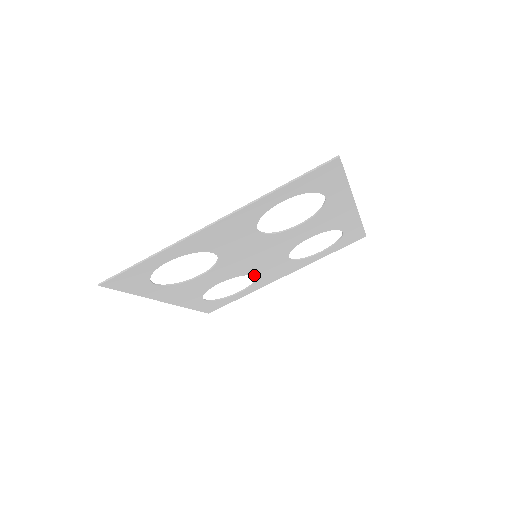
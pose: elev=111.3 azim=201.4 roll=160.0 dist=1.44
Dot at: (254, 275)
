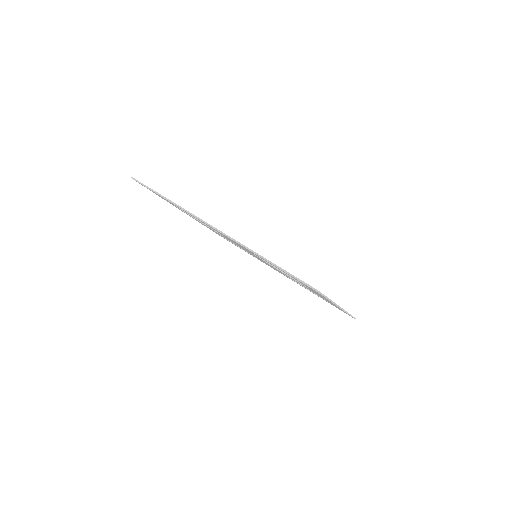
Dot at: occluded
